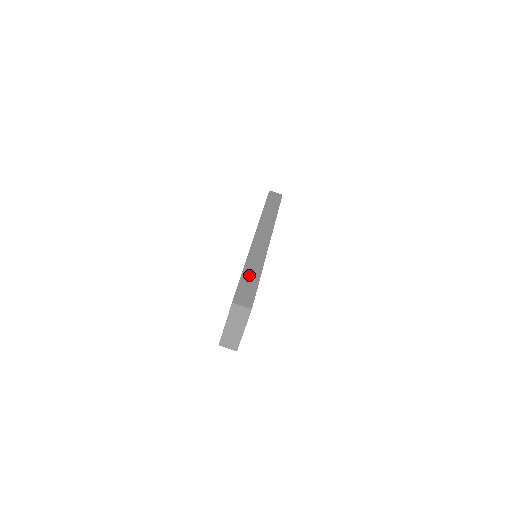
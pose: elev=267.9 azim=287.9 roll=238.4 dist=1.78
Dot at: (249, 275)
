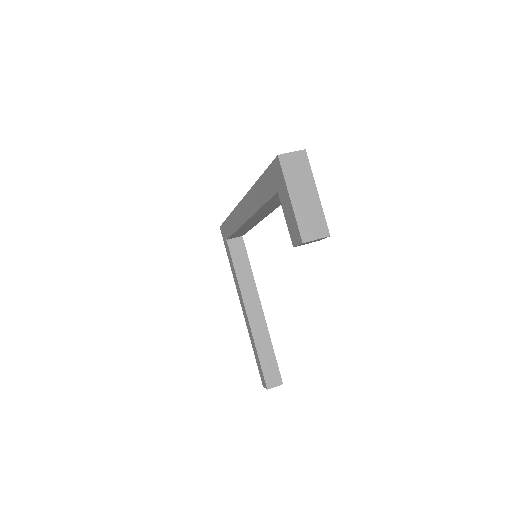
Dot at: occluded
